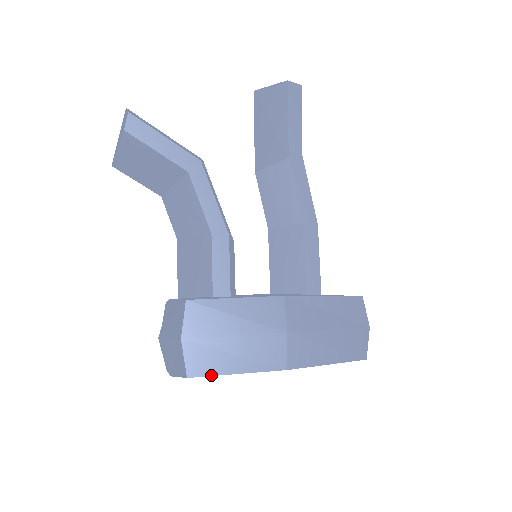
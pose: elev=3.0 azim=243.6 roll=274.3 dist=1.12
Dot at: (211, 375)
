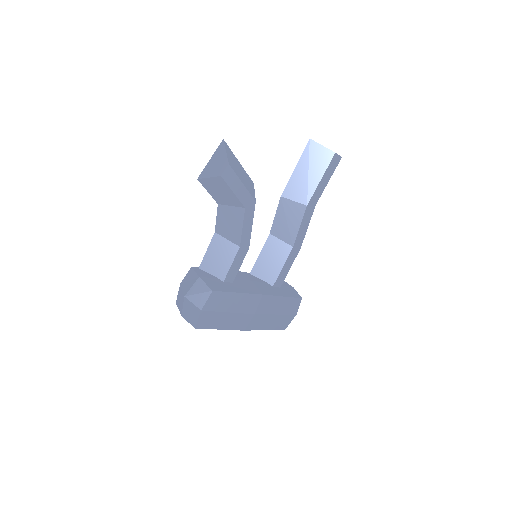
Dot at: (207, 328)
